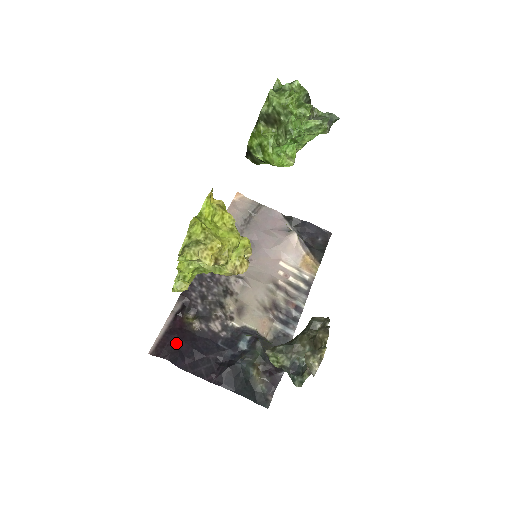
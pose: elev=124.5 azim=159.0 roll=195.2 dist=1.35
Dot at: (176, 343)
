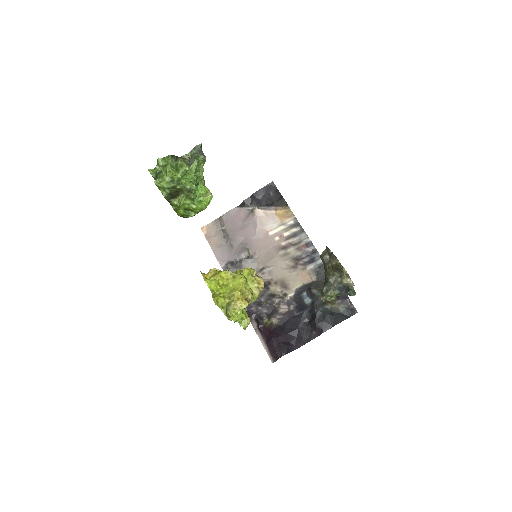
Dot at: (277, 342)
